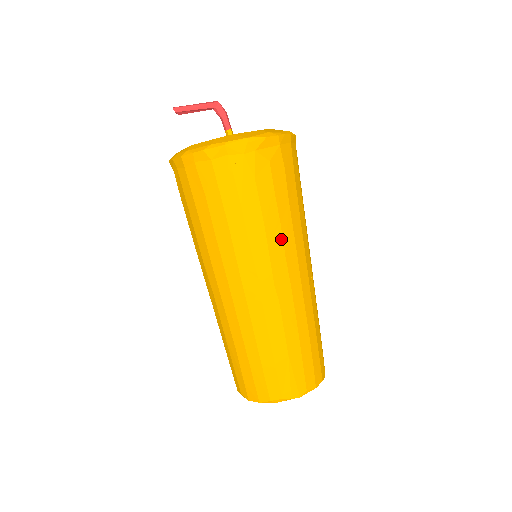
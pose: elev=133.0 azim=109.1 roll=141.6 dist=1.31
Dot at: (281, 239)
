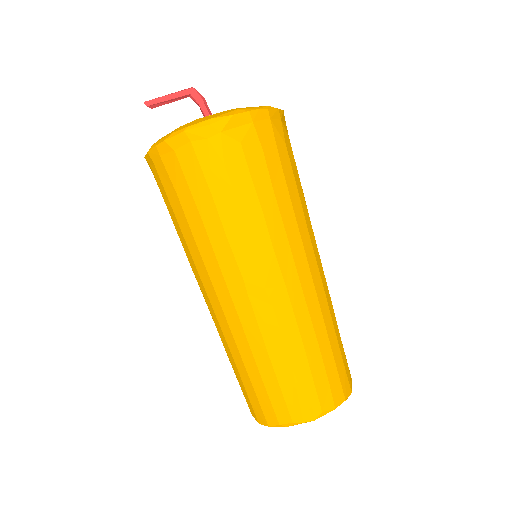
Dot at: (266, 232)
